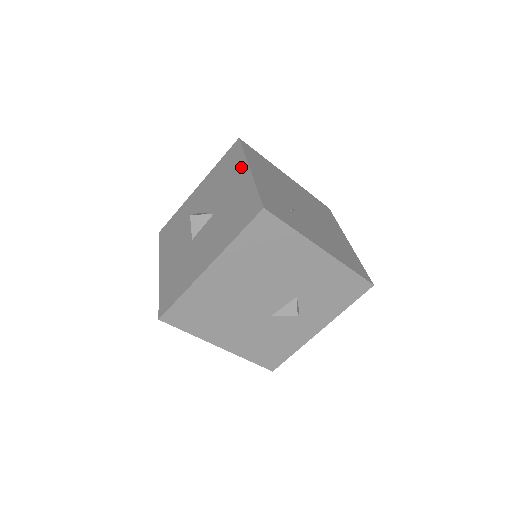
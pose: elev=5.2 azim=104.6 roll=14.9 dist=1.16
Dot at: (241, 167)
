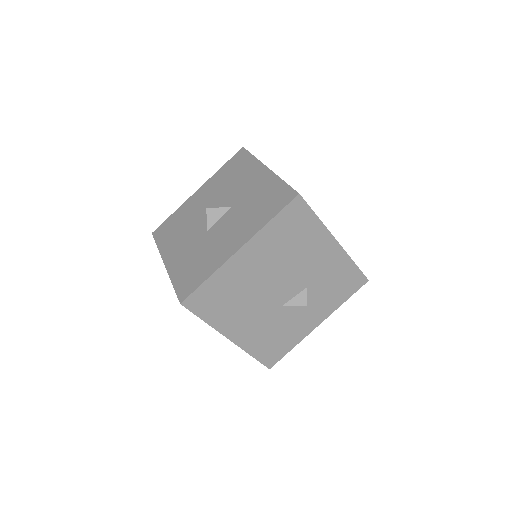
Dot at: (256, 168)
